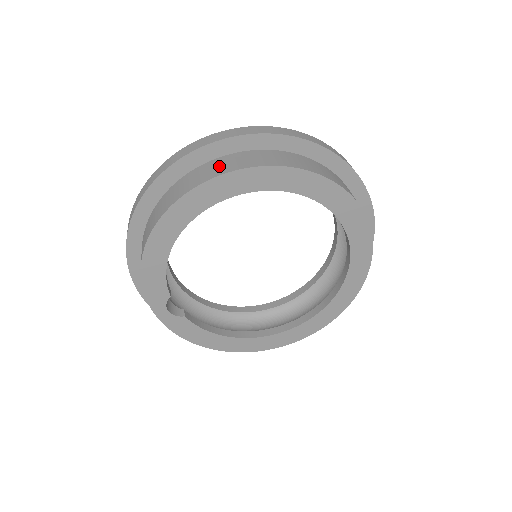
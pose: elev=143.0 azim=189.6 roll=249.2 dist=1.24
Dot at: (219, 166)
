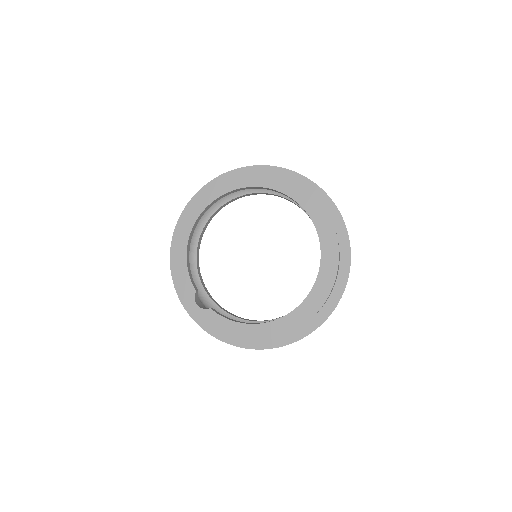
Dot at: occluded
